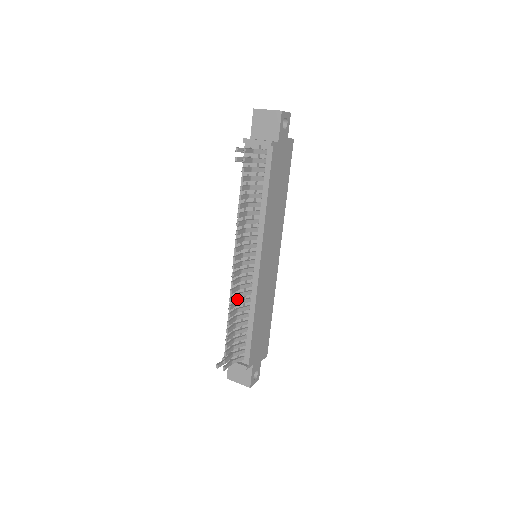
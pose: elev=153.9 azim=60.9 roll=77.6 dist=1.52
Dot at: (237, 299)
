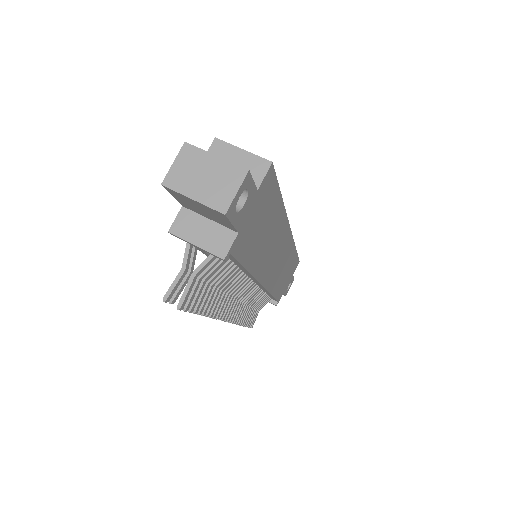
Dot at: occluded
